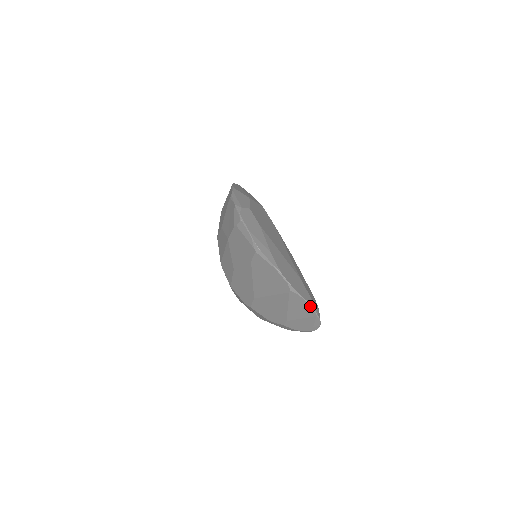
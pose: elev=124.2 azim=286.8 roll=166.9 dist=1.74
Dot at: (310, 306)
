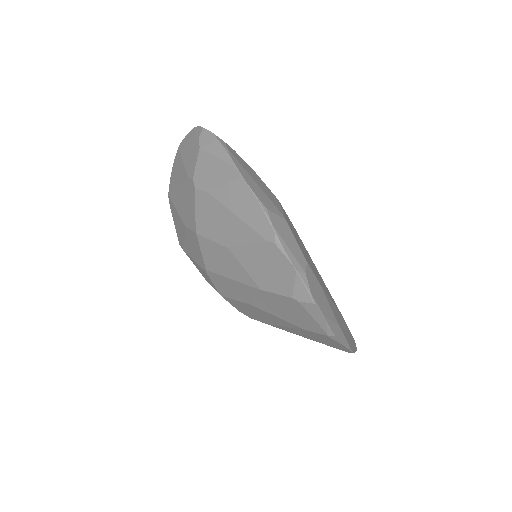
Dot at: occluded
